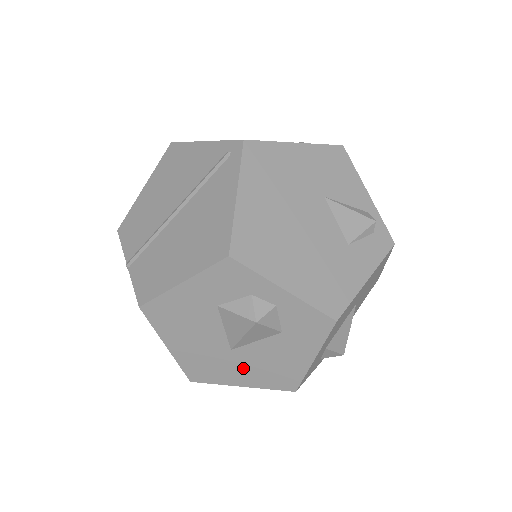
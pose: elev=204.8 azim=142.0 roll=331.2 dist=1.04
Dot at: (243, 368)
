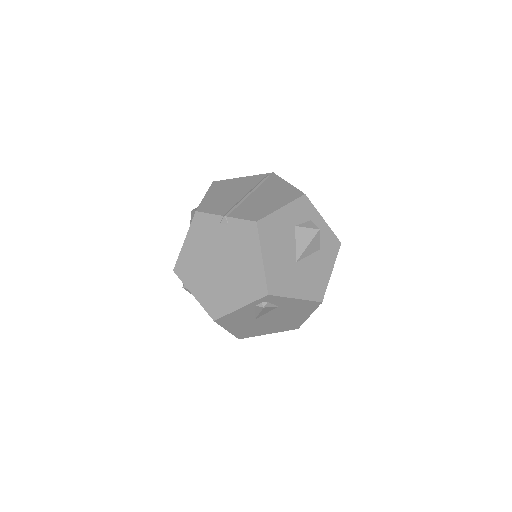
Dot at: (299, 280)
